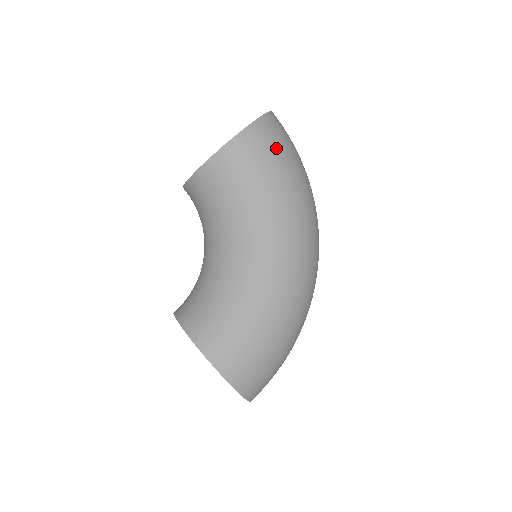
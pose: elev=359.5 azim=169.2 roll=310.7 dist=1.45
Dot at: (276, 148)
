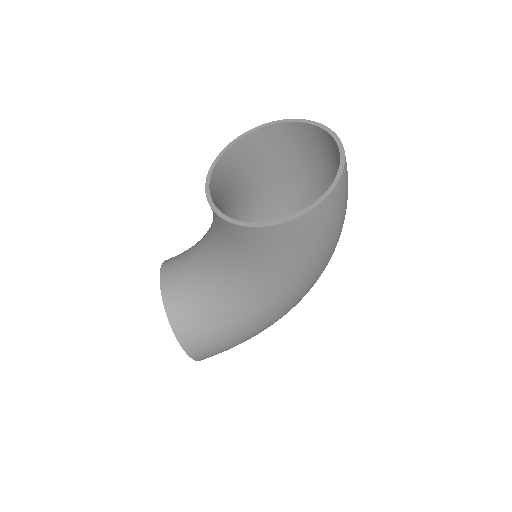
Dot at: (326, 228)
